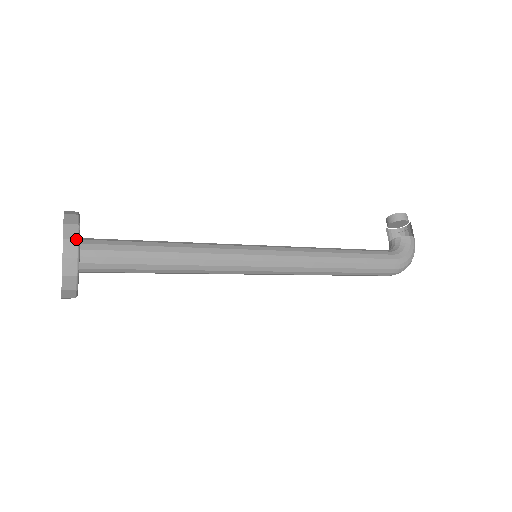
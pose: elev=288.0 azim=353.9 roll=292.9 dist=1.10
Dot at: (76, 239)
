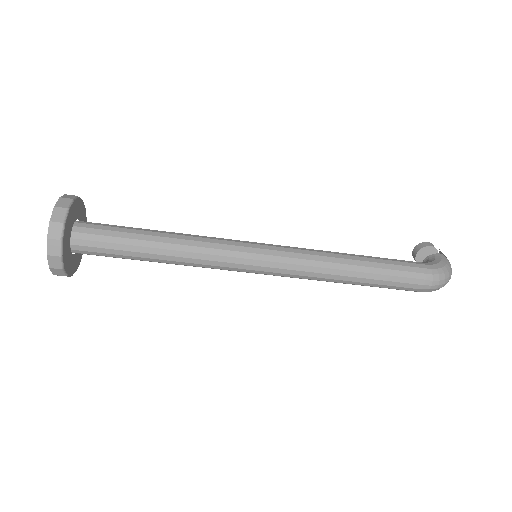
Dot at: (71, 198)
